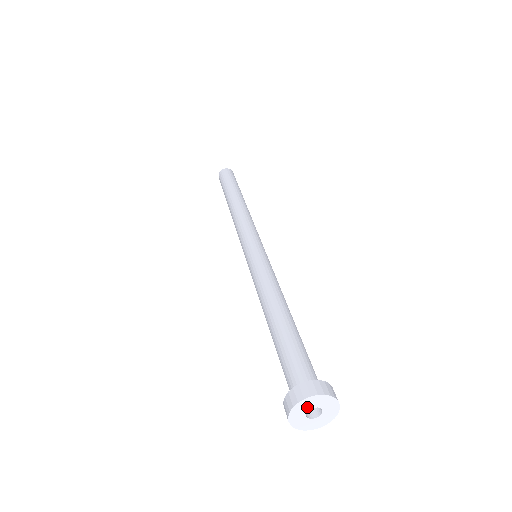
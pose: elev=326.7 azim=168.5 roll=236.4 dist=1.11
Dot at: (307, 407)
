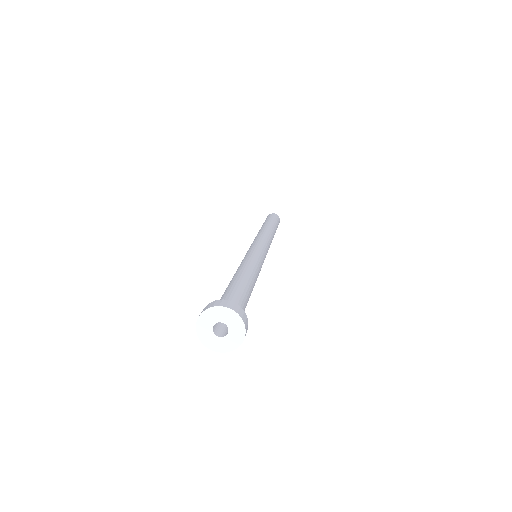
Dot at: (208, 325)
